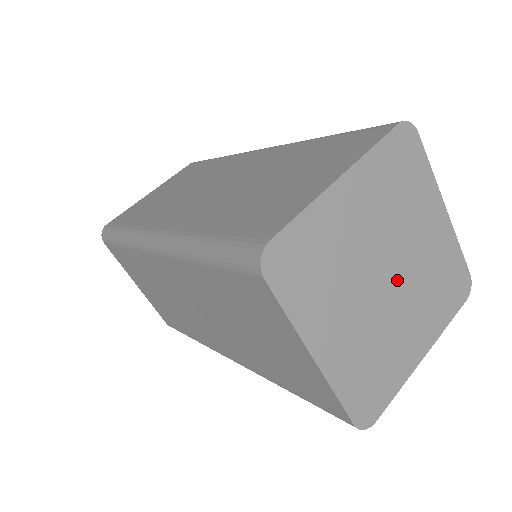
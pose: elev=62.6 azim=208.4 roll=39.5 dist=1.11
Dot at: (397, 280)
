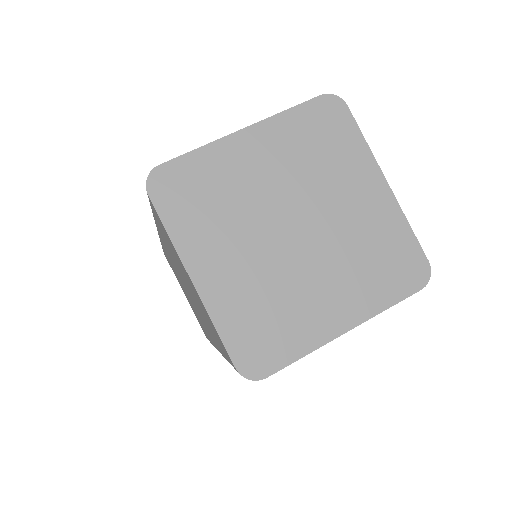
Dot at: (309, 237)
